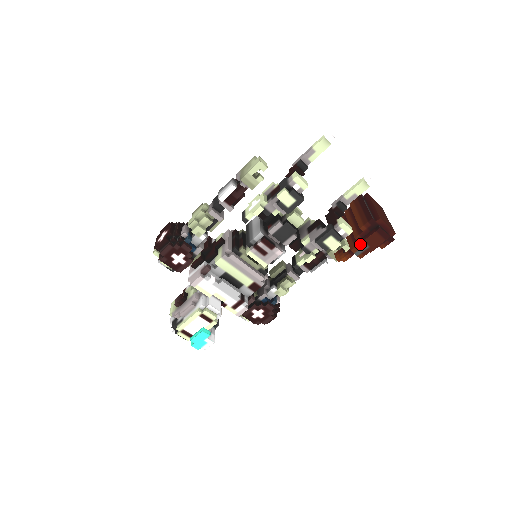
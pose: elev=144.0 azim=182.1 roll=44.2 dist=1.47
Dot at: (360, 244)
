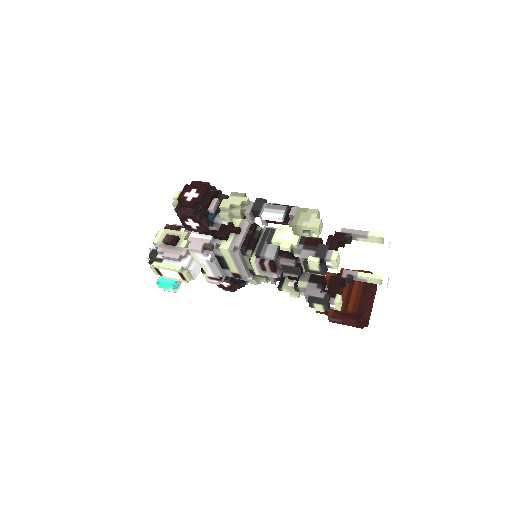
Dot at: (338, 317)
